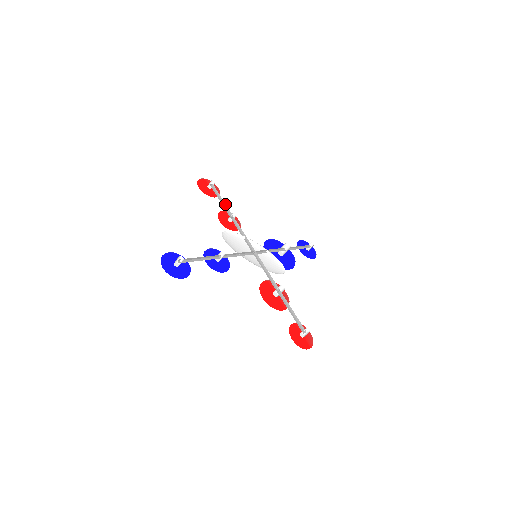
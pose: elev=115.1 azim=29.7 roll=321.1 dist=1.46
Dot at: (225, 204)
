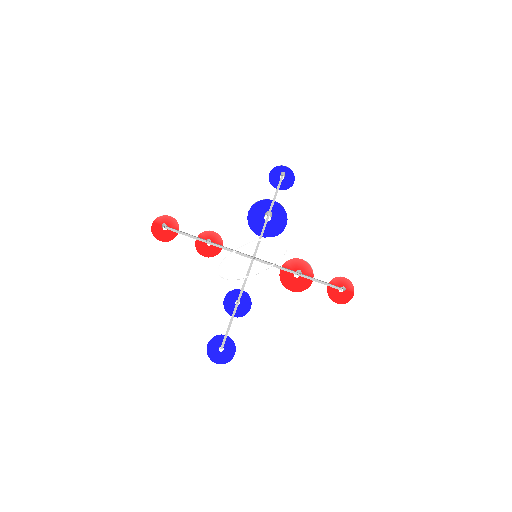
Dot at: (192, 236)
